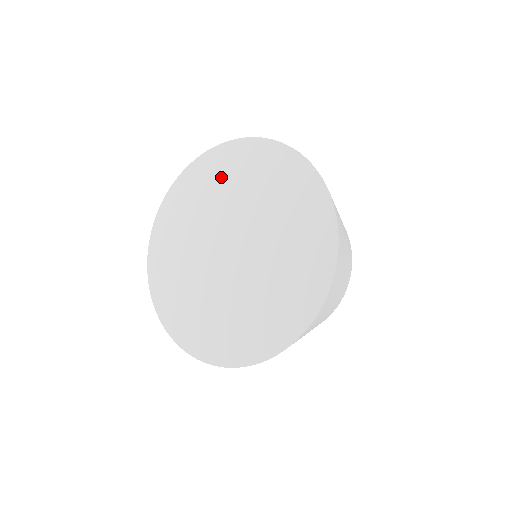
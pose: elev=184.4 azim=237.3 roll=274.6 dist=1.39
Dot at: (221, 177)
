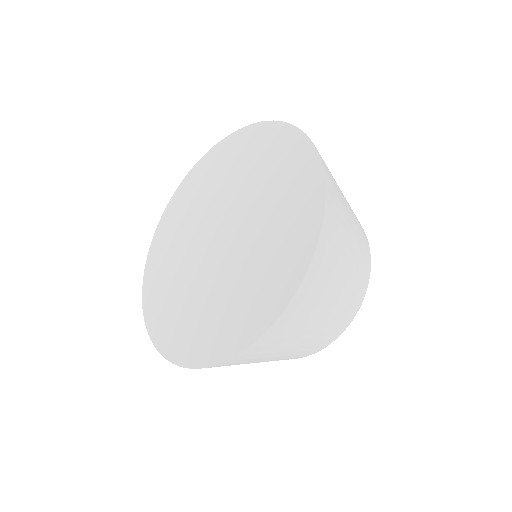
Dot at: (203, 183)
